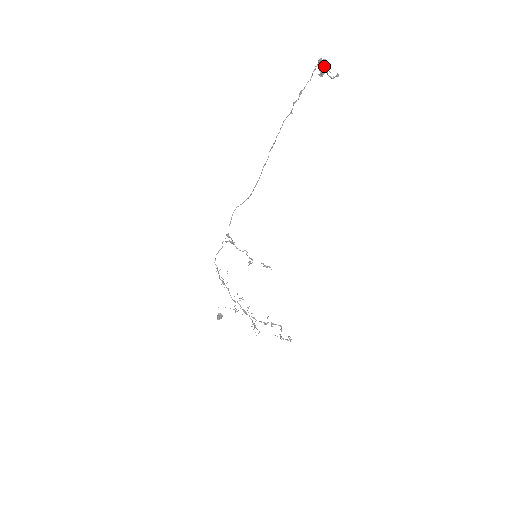
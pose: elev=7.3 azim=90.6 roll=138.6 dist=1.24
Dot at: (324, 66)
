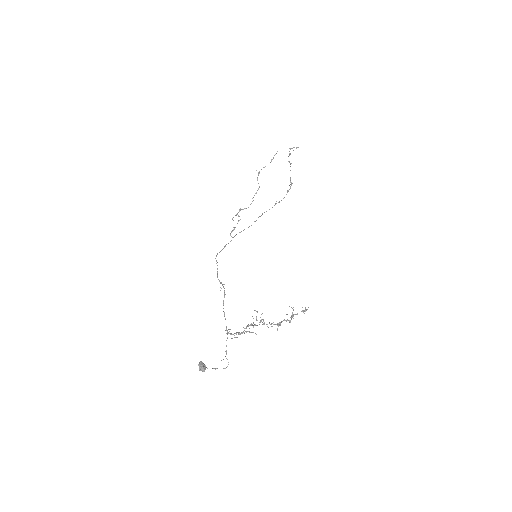
Dot at: (291, 182)
